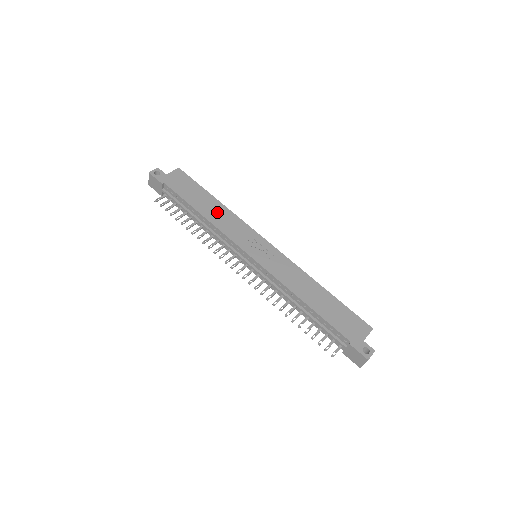
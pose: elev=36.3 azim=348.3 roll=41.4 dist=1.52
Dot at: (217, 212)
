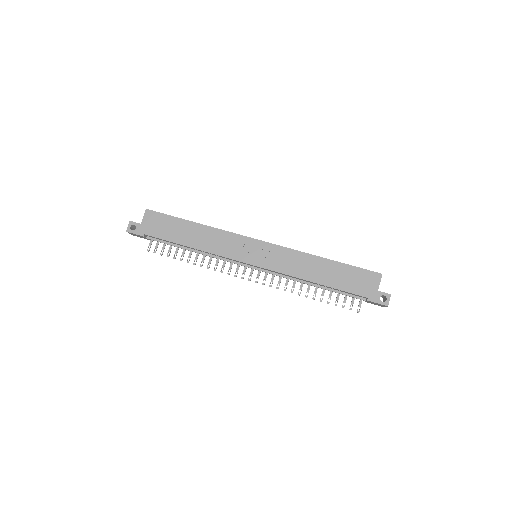
Dot at: (203, 237)
